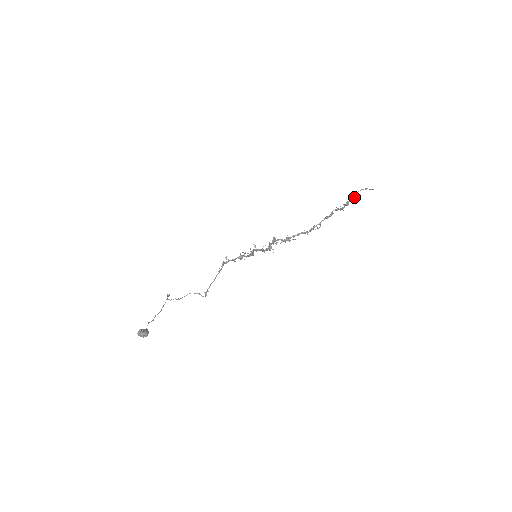
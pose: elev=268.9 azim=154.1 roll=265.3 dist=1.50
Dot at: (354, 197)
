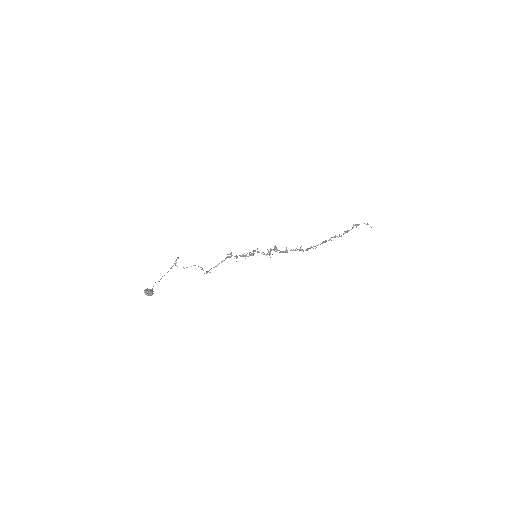
Dot at: (356, 227)
